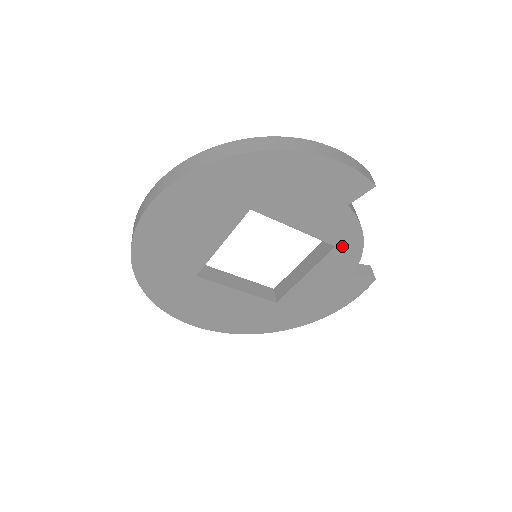
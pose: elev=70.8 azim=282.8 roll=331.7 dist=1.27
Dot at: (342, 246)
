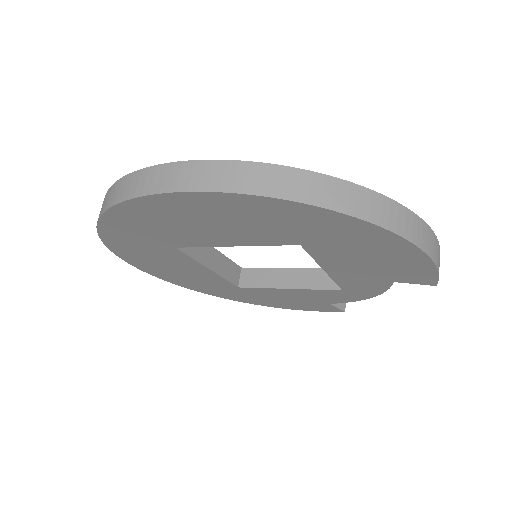
Dot at: (348, 292)
